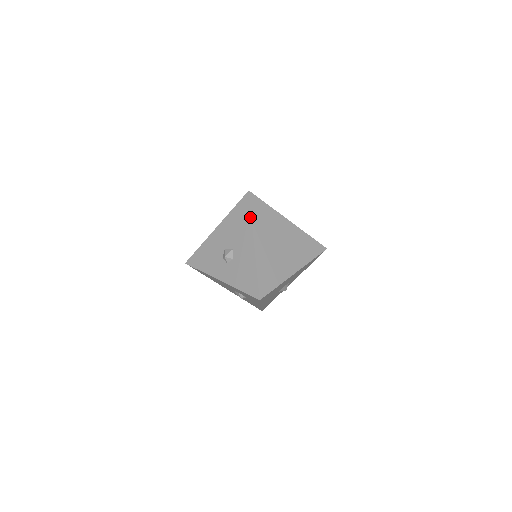
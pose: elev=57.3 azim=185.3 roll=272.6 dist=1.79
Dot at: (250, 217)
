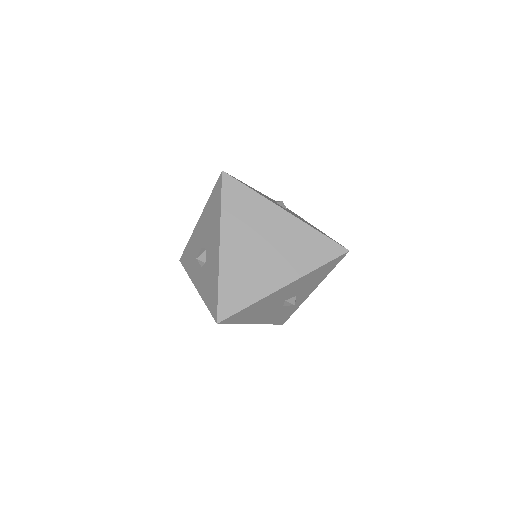
Dot at: (220, 208)
